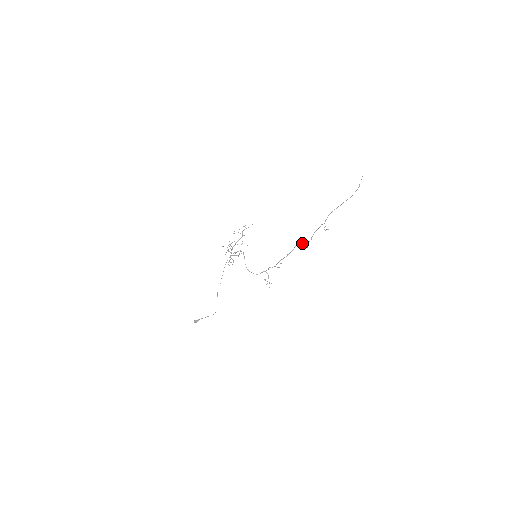
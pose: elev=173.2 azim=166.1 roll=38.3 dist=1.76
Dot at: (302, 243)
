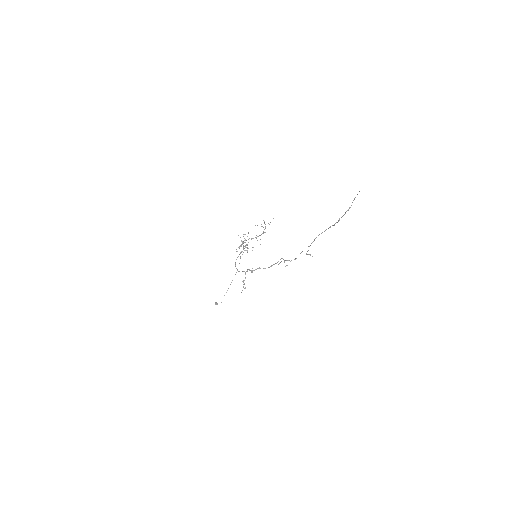
Dot at: occluded
